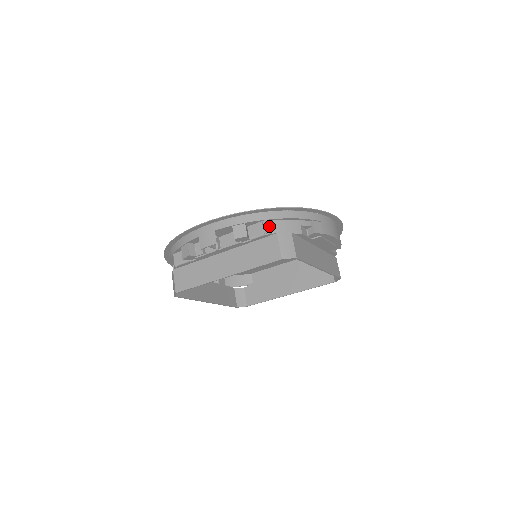
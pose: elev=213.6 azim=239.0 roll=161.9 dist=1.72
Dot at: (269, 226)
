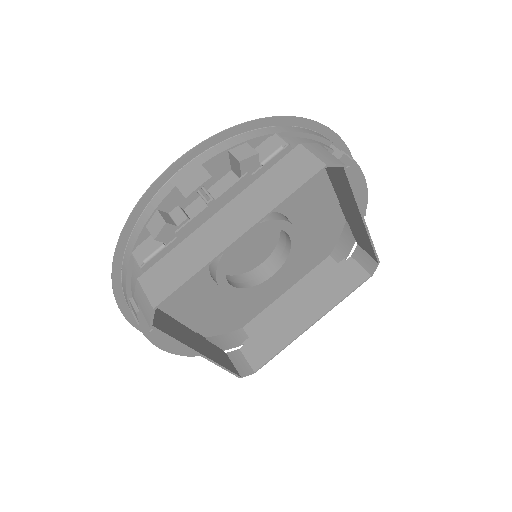
Dot at: (283, 140)
